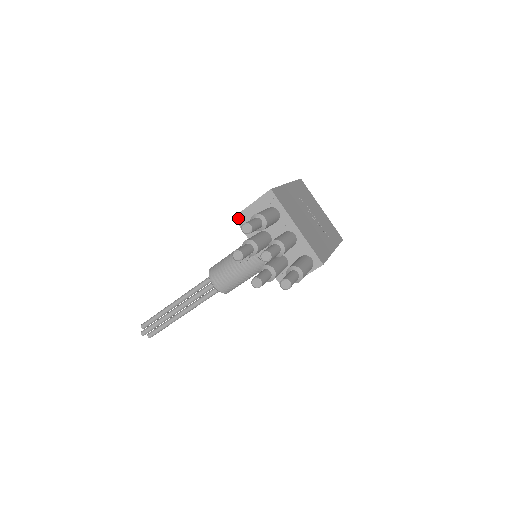
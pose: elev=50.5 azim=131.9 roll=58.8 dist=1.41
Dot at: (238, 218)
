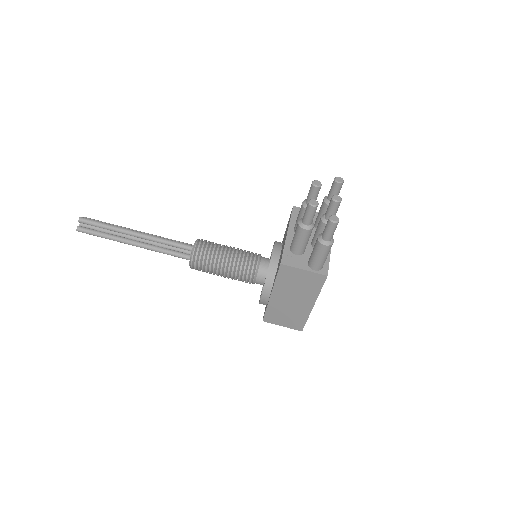
Dot at: (296, 209)
